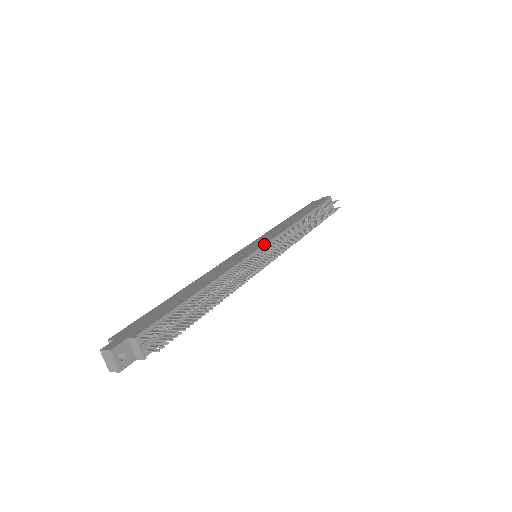
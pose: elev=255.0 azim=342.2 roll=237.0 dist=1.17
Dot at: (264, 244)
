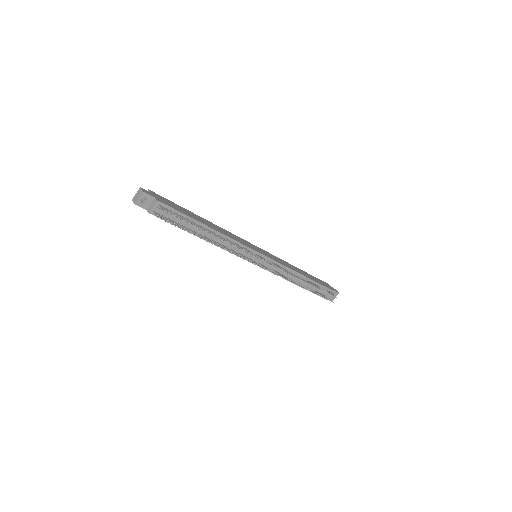
Dot at: (266, 256)
